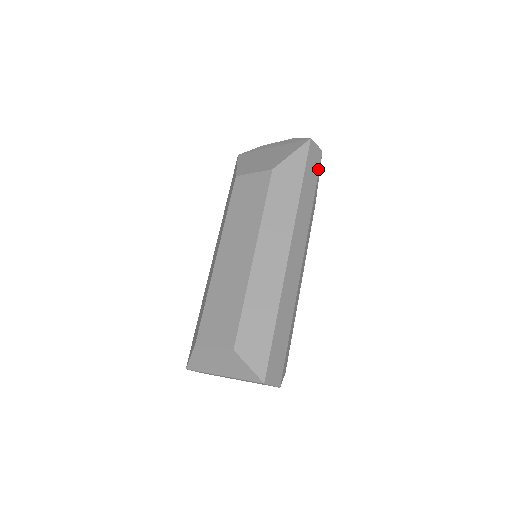
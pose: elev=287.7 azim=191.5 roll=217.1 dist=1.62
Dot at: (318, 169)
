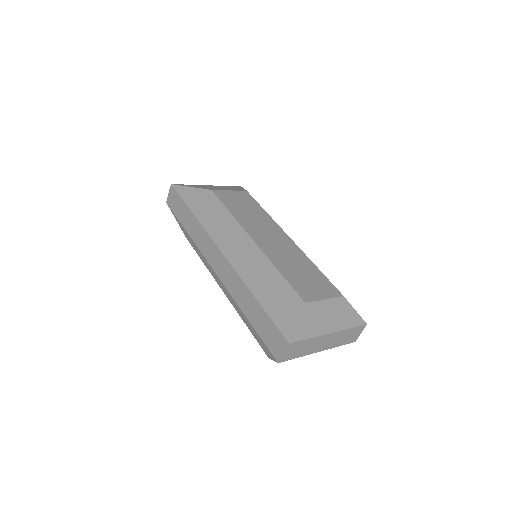
Dot at: occluded
